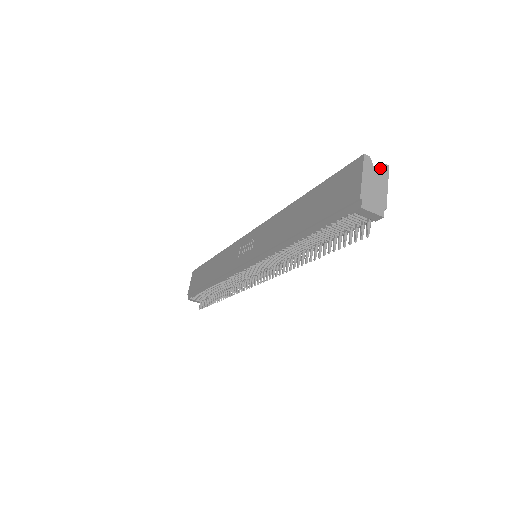
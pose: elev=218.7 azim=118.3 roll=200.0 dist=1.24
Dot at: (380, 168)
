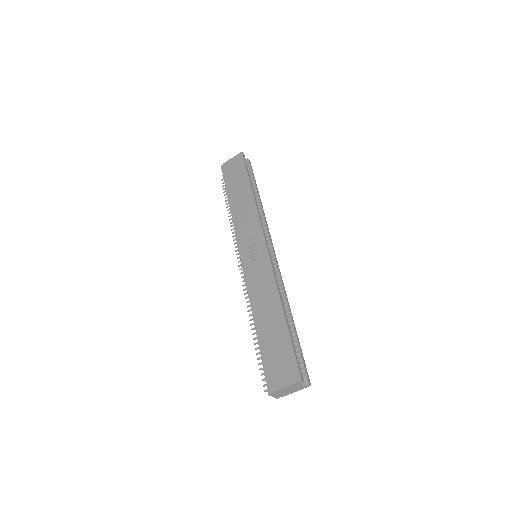
Dot at: (304, 386)
